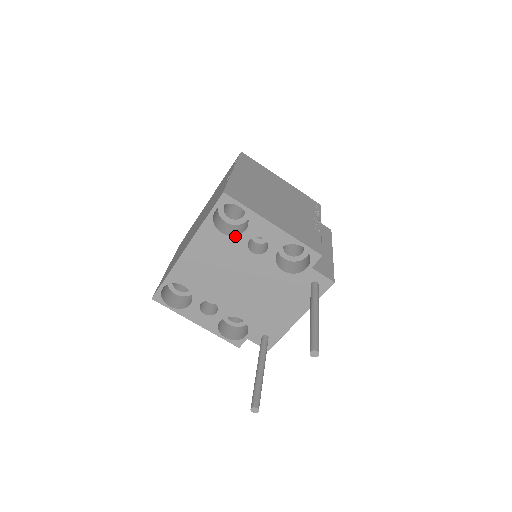
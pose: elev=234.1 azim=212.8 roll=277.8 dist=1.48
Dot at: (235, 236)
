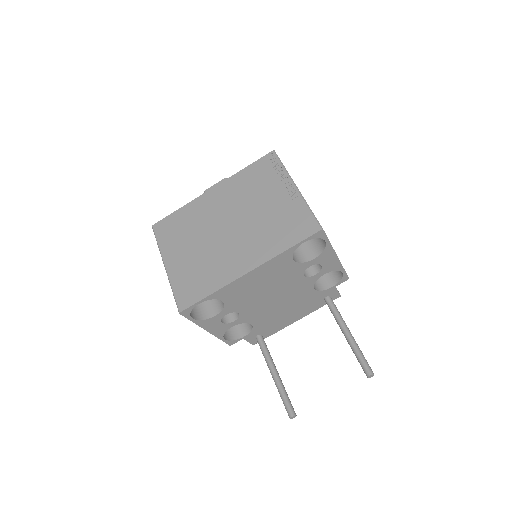
Dot at: (302, 263)
